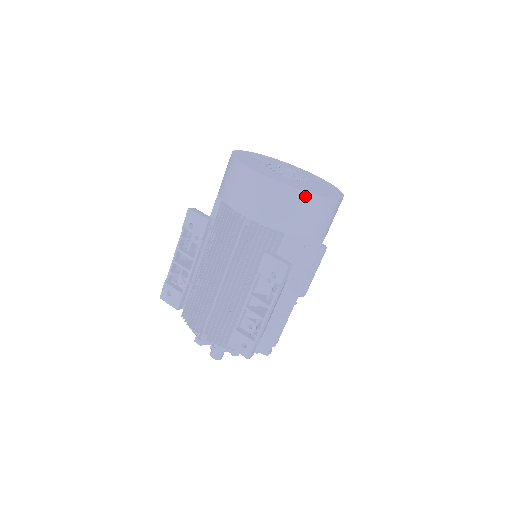
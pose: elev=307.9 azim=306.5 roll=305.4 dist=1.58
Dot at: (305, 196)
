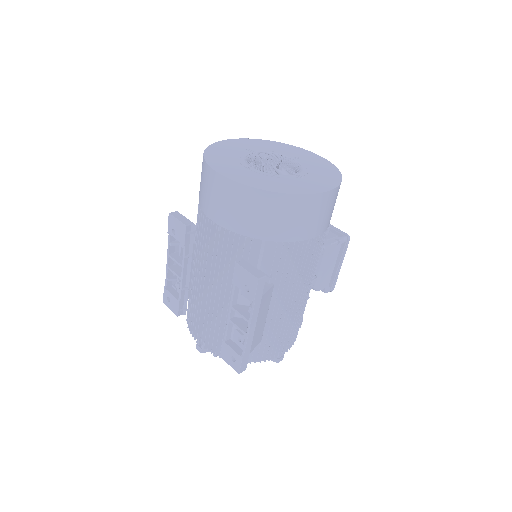
Dot at: (272, 197)
